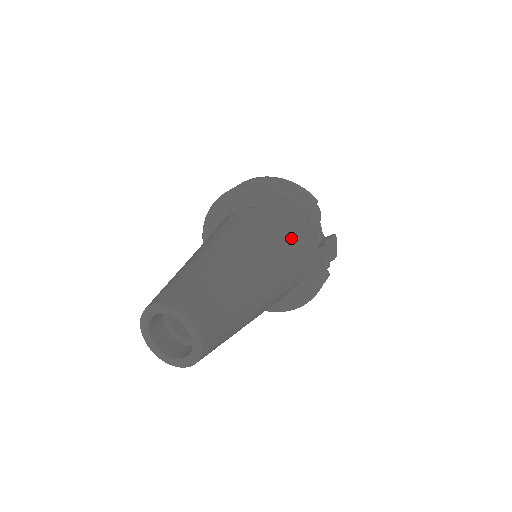
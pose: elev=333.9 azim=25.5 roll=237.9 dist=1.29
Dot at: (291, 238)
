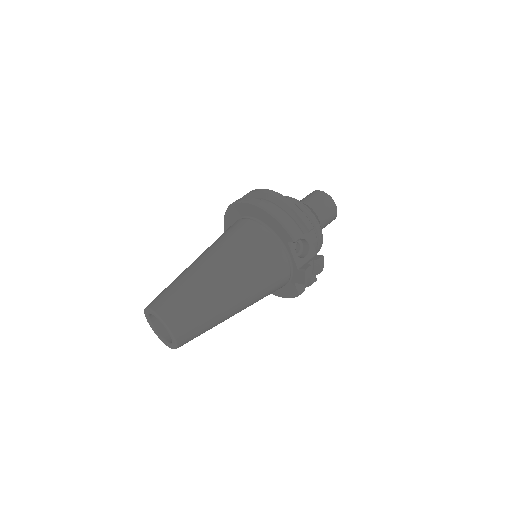
Dot at: (278, 259)
